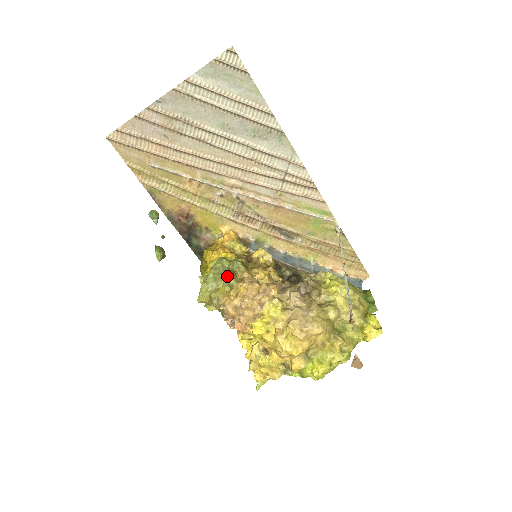
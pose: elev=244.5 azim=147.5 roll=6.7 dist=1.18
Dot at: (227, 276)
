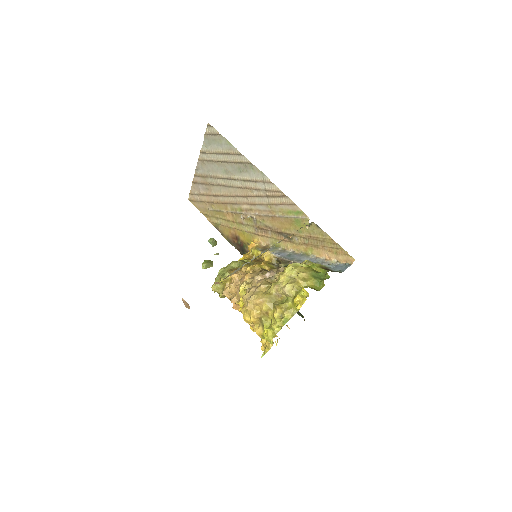
Dot at: occluded
